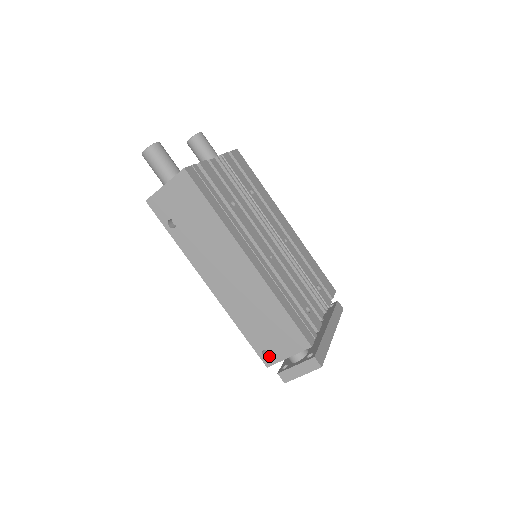
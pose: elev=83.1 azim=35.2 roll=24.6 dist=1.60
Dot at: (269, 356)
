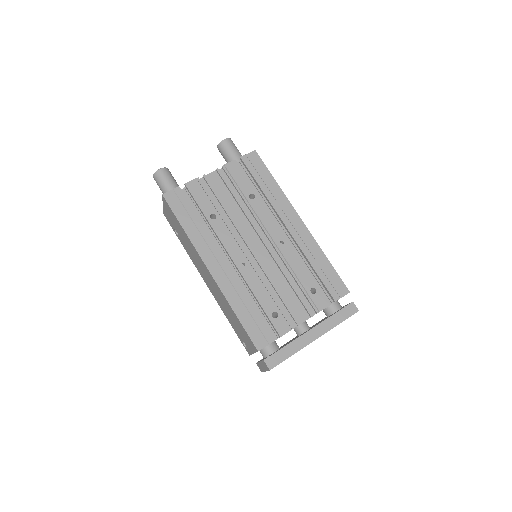
Dot at: occluded
